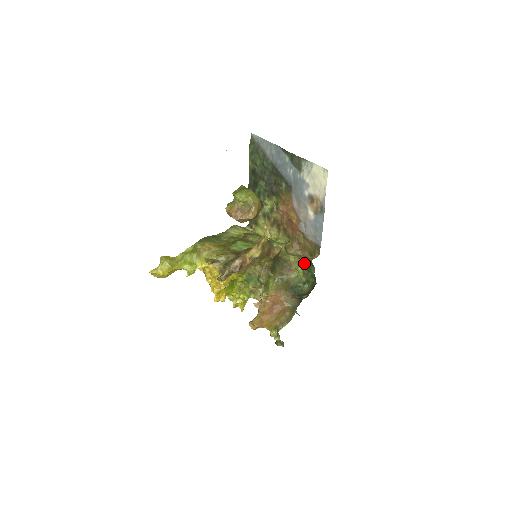
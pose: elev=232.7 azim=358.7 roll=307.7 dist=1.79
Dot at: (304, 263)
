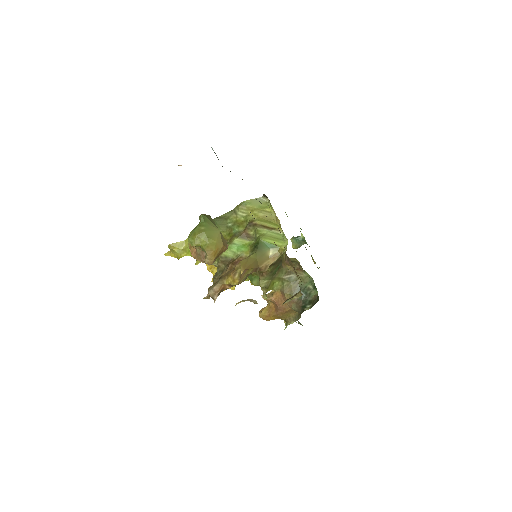
Dot at: occluded
